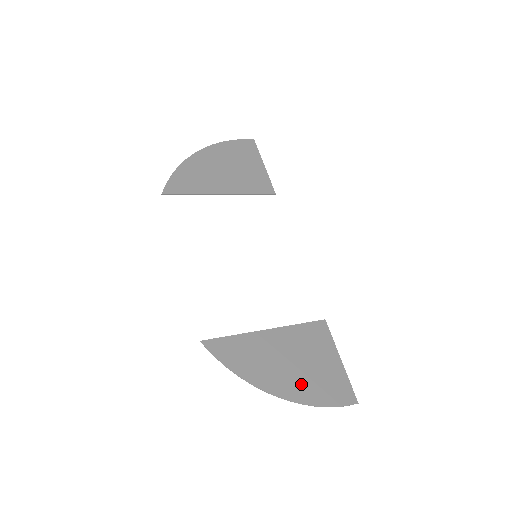
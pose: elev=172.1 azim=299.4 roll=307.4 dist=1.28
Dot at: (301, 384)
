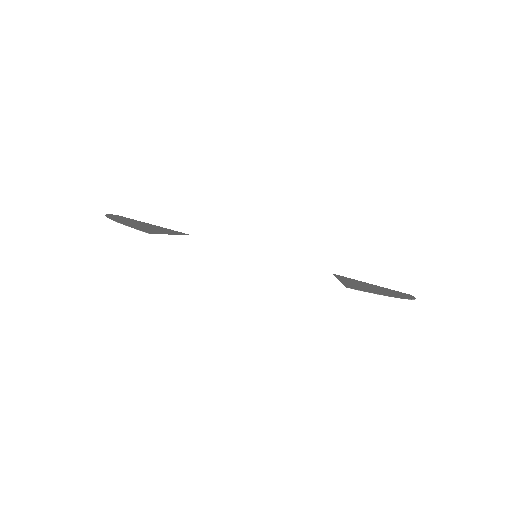
Dot at: occluded
